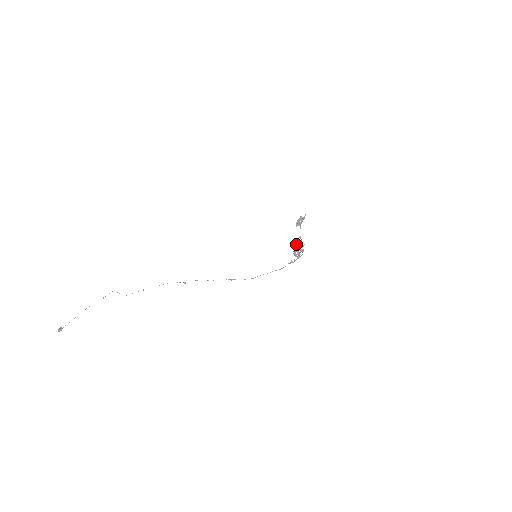
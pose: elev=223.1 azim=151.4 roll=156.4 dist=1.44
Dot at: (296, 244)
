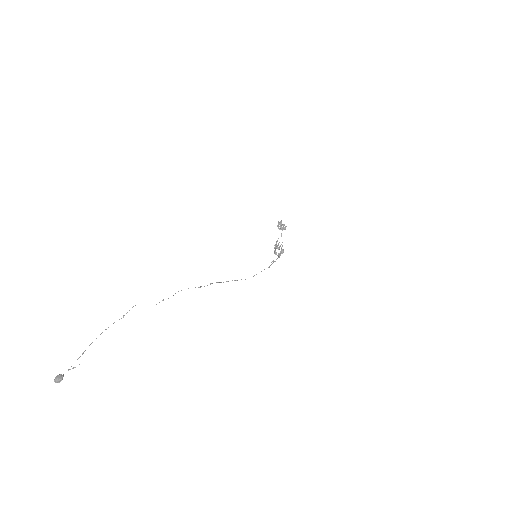
Dot at: (276, 245)
